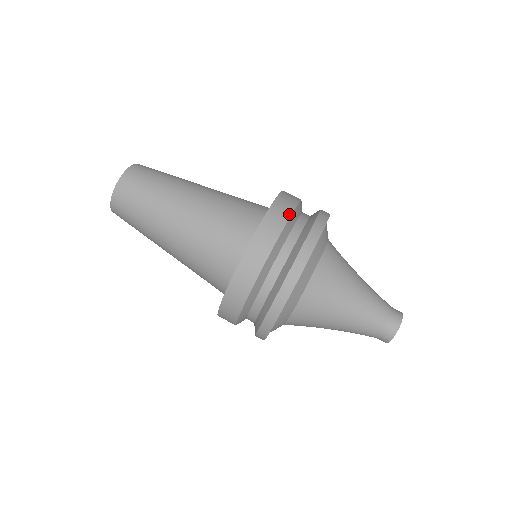
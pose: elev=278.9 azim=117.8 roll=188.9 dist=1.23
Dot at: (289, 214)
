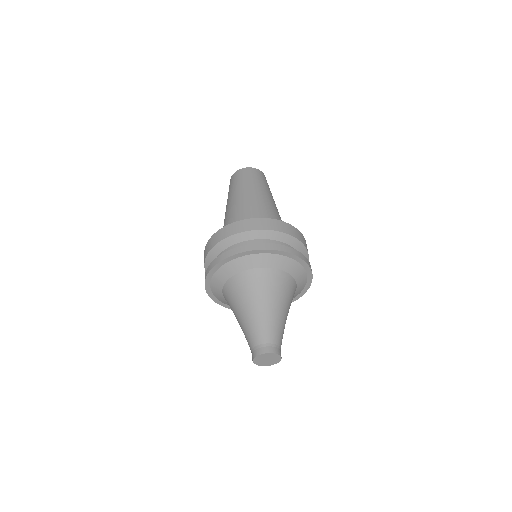
Dot at: (295, 236)
